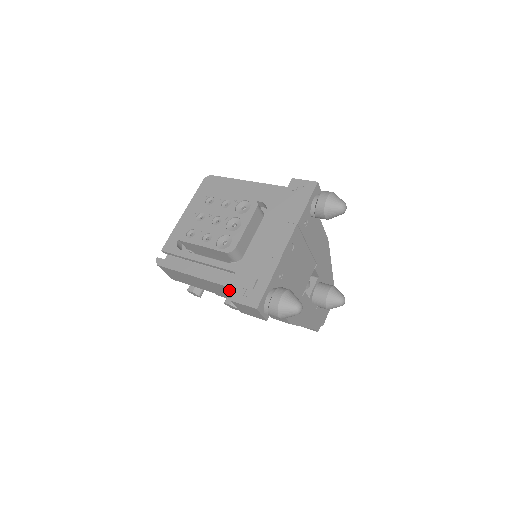
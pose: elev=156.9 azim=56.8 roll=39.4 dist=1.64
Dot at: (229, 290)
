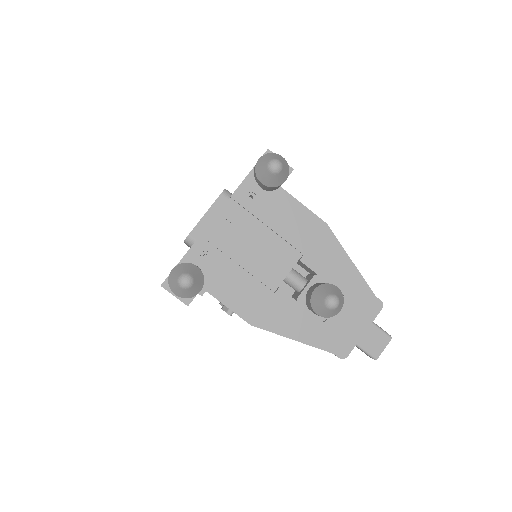
Dot at: occluded
